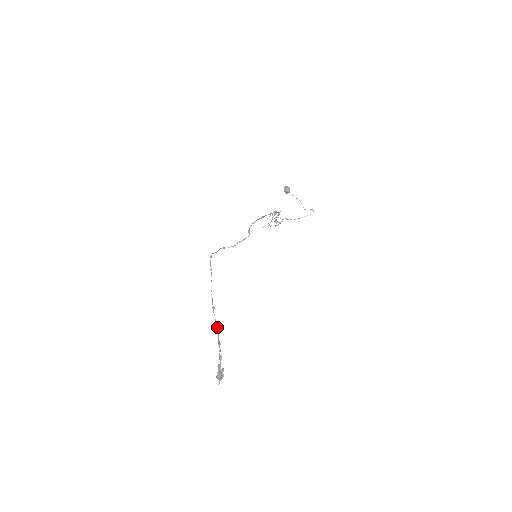
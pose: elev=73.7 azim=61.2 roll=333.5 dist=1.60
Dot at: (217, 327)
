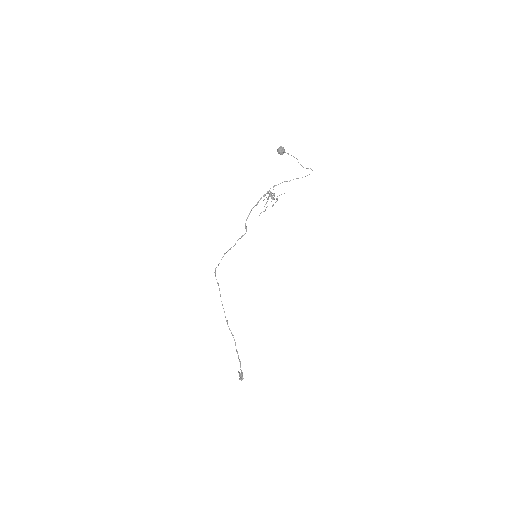
Dot at: (233, 337)
